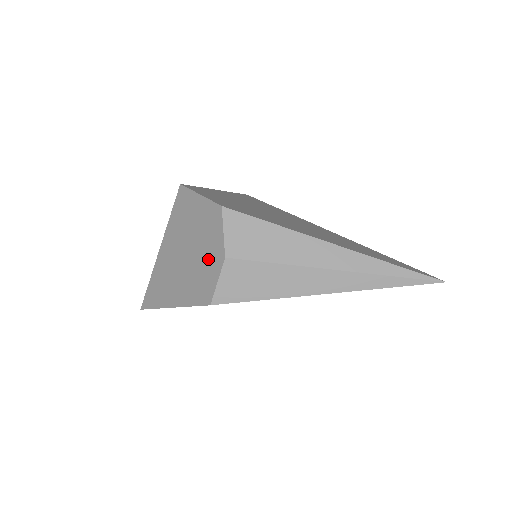
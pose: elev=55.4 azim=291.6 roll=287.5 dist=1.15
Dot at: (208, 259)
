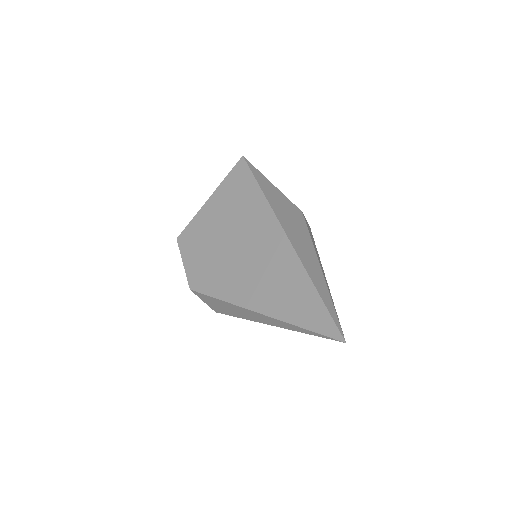
Dot at: occluded
